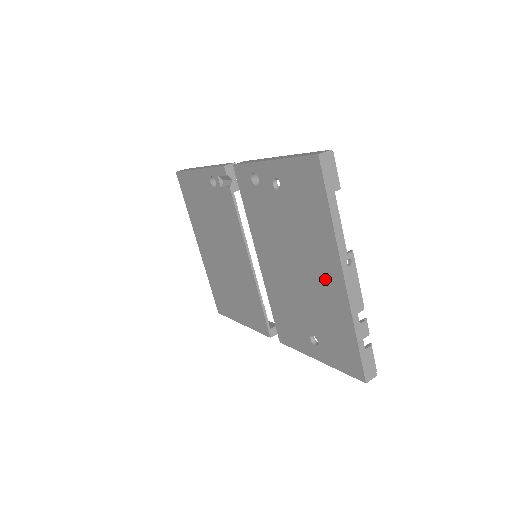
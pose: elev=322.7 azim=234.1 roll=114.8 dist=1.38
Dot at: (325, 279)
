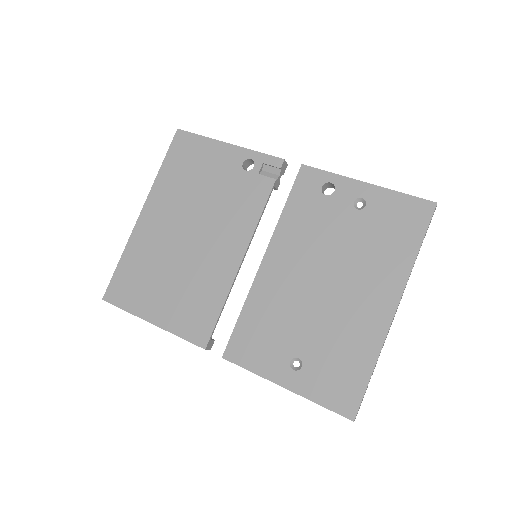
Dot at: (367, 305)
